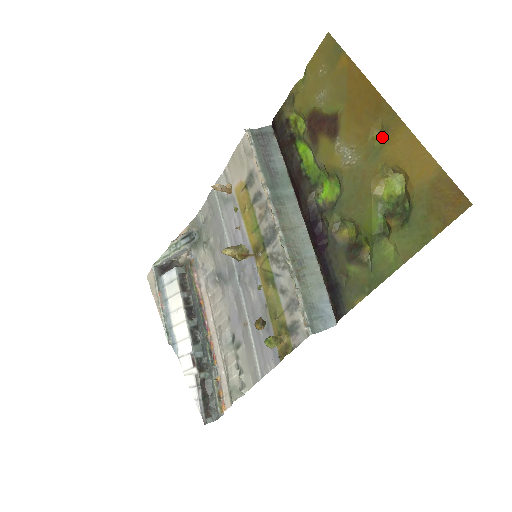
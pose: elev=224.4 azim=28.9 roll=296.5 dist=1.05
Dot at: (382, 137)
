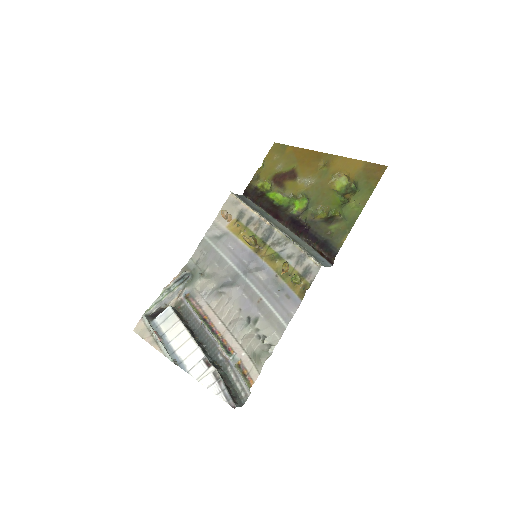
Dot at: (326, 165)
